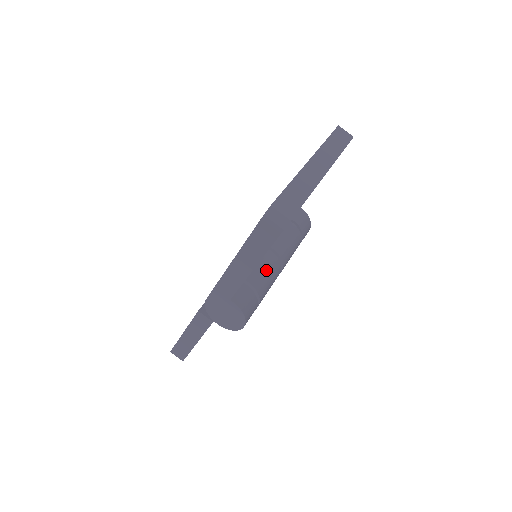
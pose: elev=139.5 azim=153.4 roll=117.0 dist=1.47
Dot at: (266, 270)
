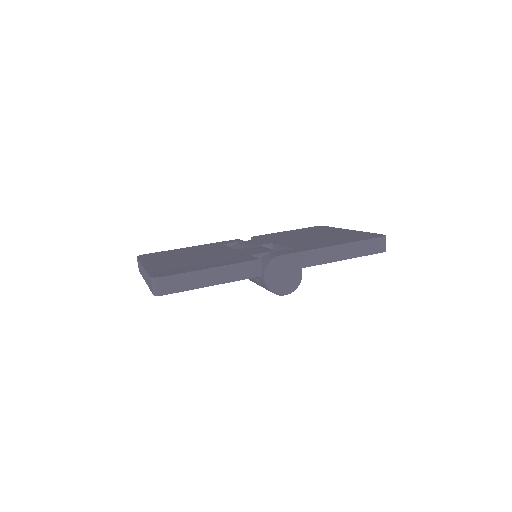
Dot at: occluded
